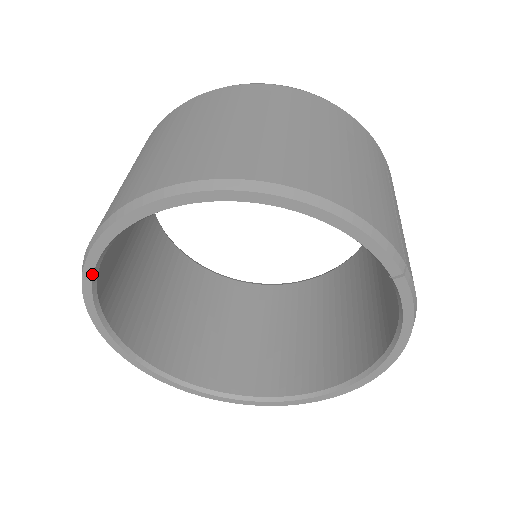
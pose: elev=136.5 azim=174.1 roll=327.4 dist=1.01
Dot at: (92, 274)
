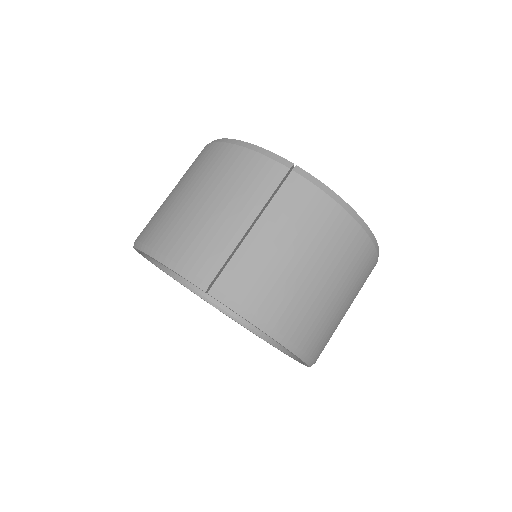
Dot at: (170, 276)
